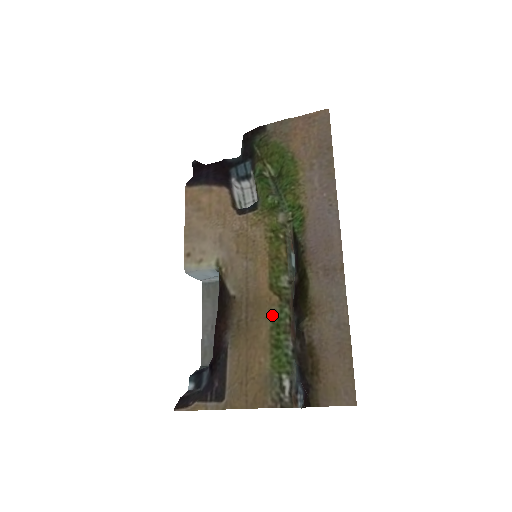
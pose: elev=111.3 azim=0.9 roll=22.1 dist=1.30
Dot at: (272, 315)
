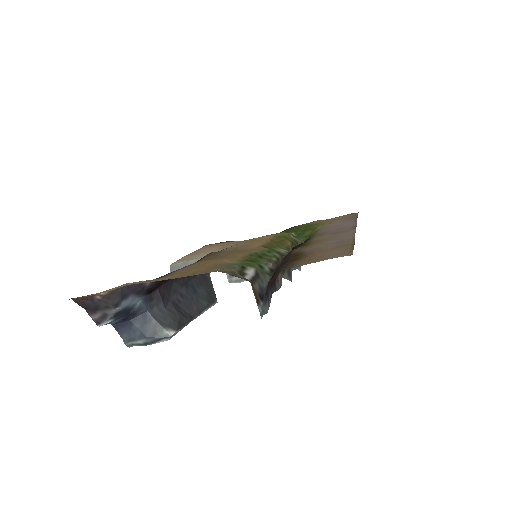
Dot at: (256, 251)
